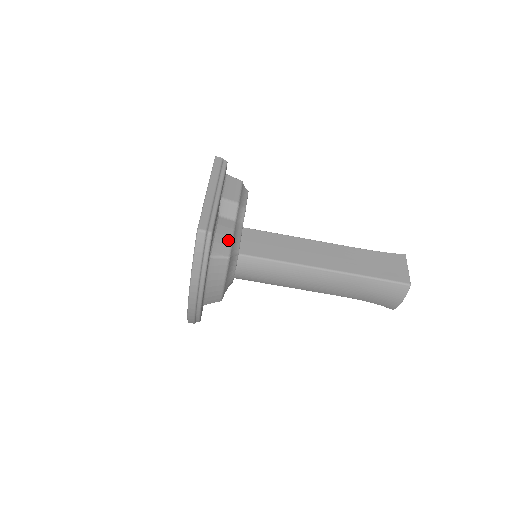
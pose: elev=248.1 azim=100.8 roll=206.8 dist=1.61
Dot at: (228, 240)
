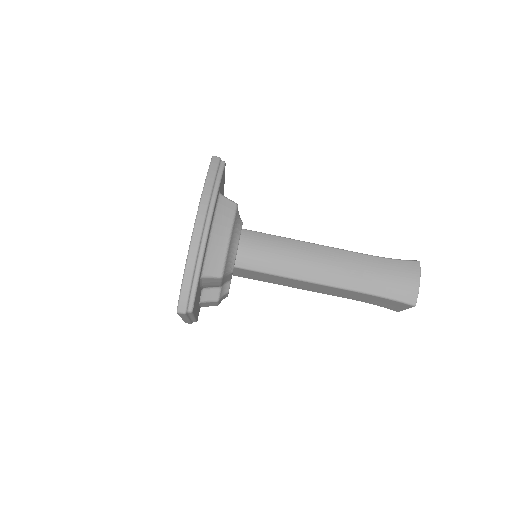
Dot at: occluded
